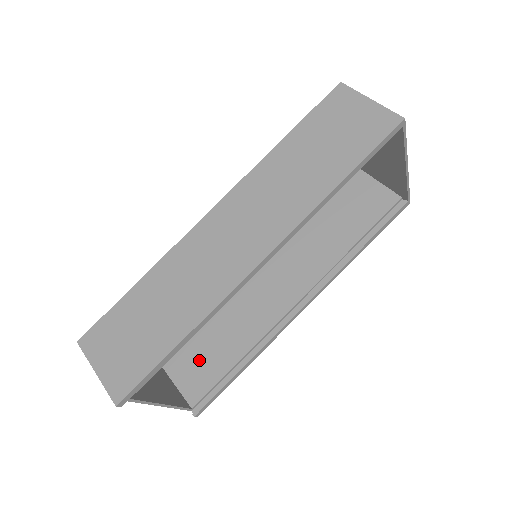
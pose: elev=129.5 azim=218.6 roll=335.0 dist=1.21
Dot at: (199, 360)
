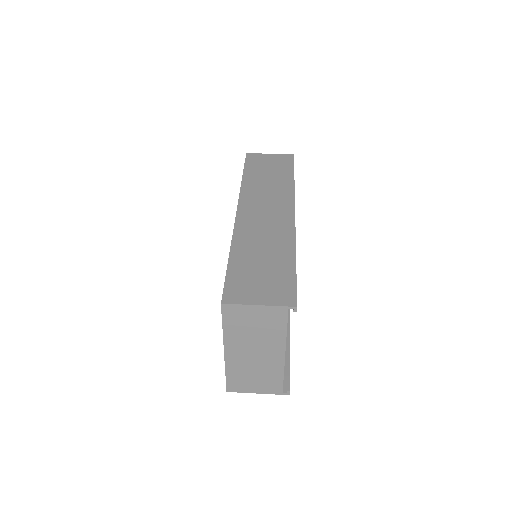
Dot at: occluded
